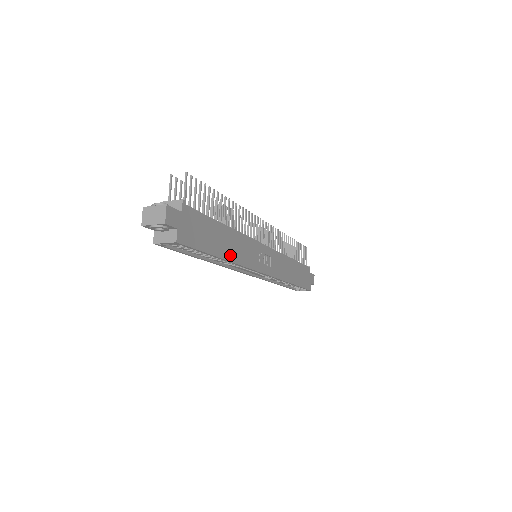
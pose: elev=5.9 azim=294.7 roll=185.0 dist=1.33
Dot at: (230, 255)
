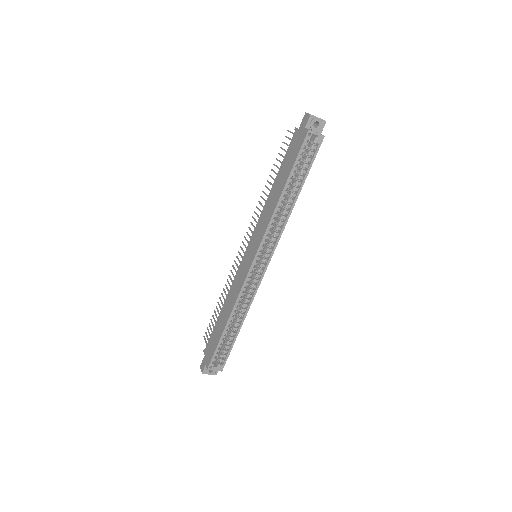
Dot at: (292, 205)
